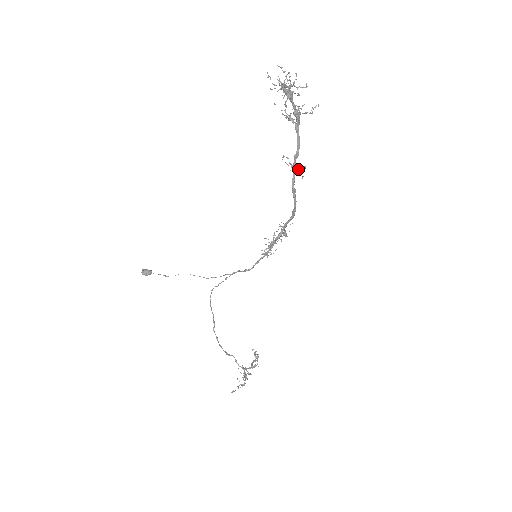
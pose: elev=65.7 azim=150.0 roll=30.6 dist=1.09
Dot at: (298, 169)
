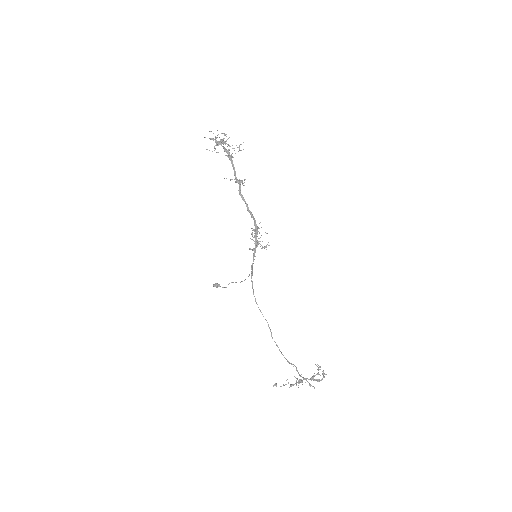
Dot at: (242, 182)
